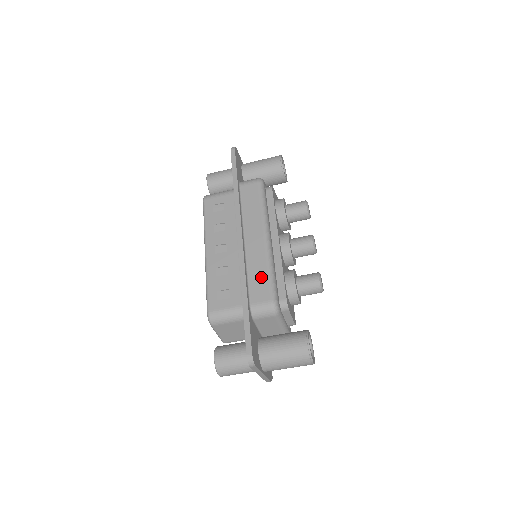
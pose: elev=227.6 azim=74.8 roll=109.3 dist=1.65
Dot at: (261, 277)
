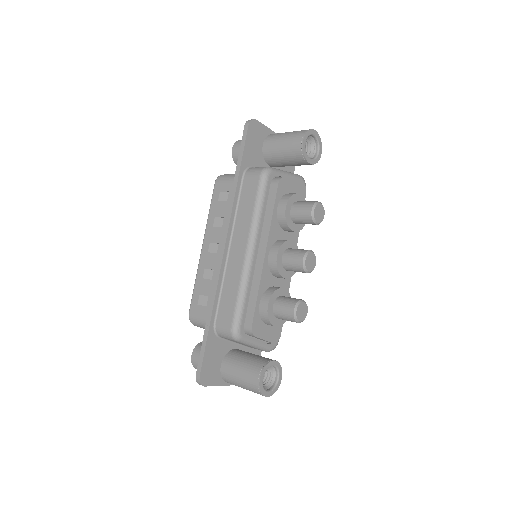
Dot at: (231, 297)
